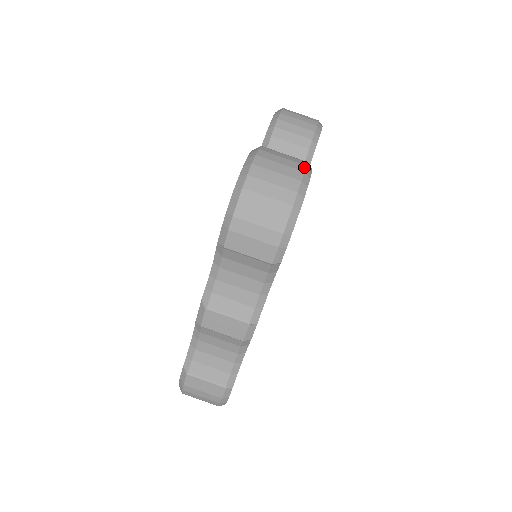
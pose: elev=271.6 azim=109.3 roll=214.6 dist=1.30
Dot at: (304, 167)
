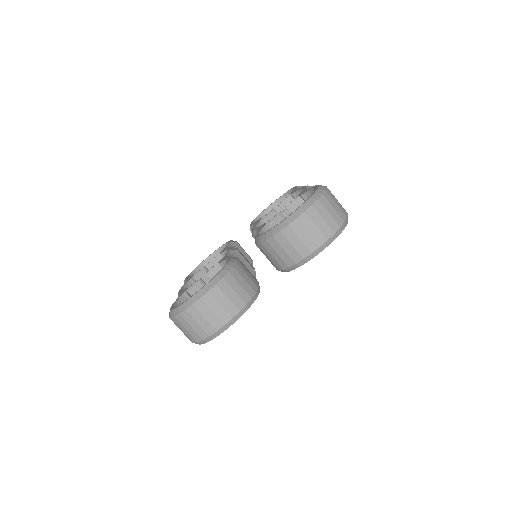
Dot at: (221, 327)
